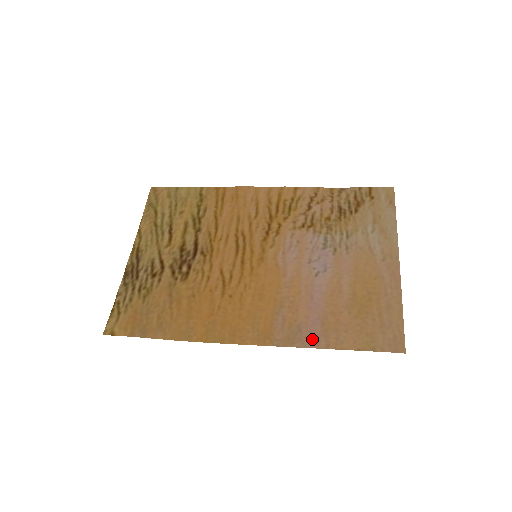
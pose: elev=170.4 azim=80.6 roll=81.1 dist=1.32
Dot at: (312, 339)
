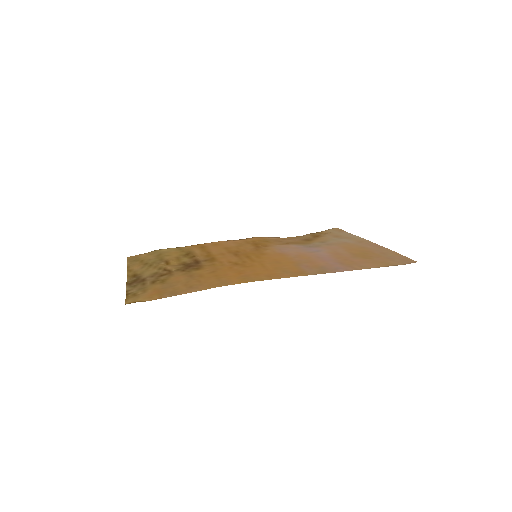
Dot at: (340, 269)
